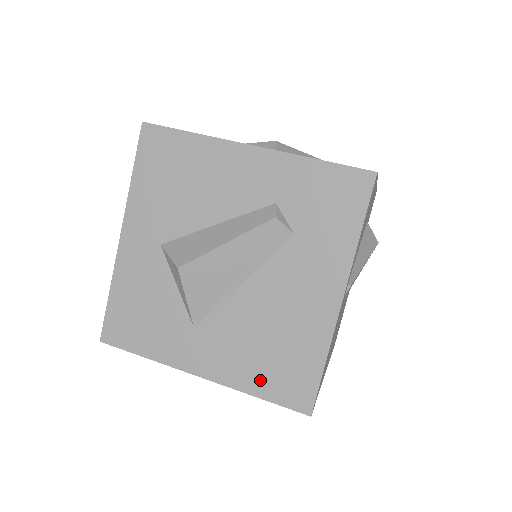
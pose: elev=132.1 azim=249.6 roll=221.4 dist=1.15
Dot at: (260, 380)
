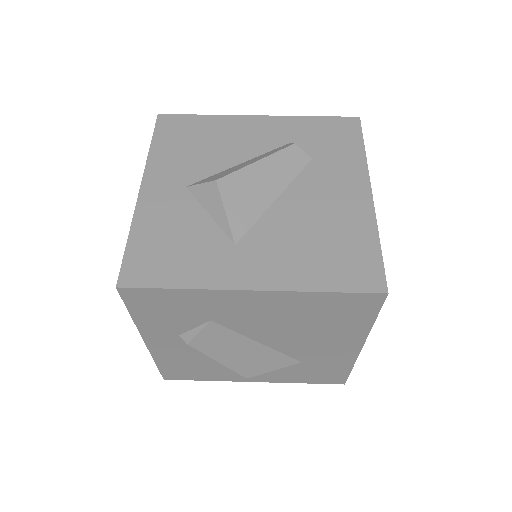
Dot at: (322, 274)
